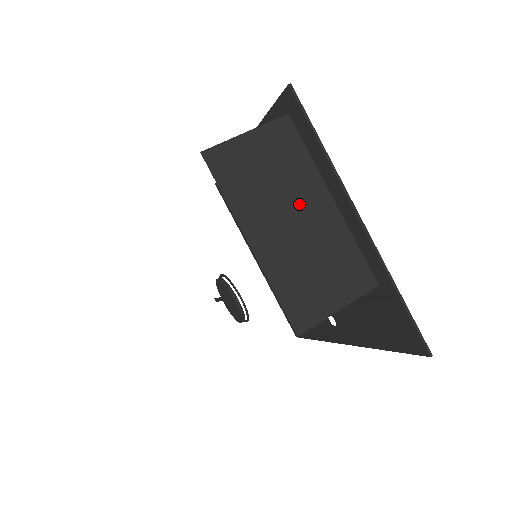
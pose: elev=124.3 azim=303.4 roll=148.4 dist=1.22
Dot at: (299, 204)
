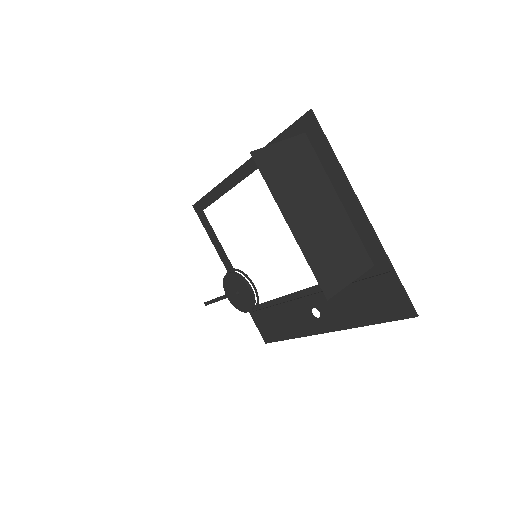
Dot at: (318, 200)
